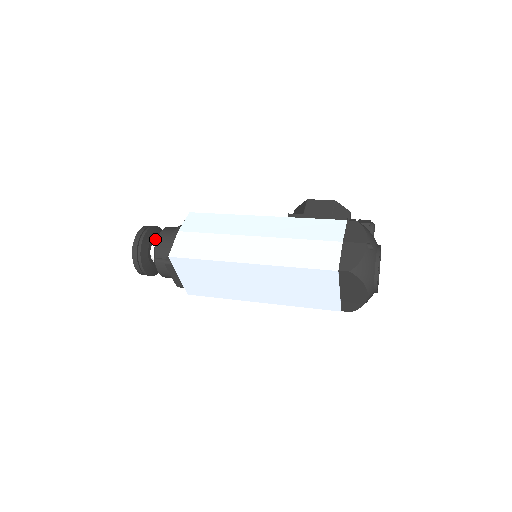
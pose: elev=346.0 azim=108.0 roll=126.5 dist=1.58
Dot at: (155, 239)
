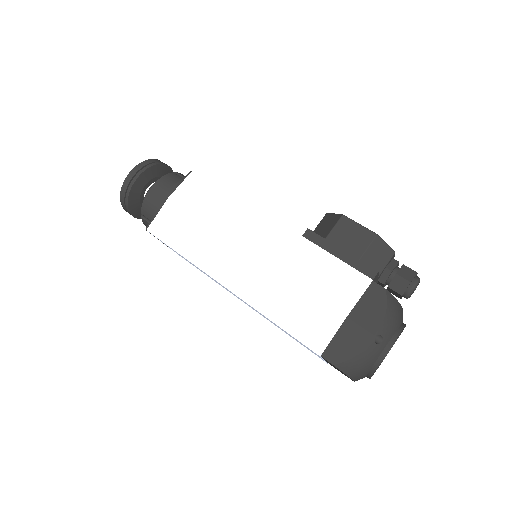
Dot at: (154, 180)
